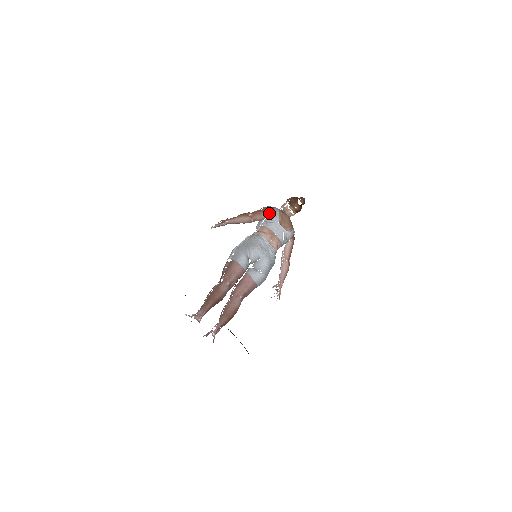
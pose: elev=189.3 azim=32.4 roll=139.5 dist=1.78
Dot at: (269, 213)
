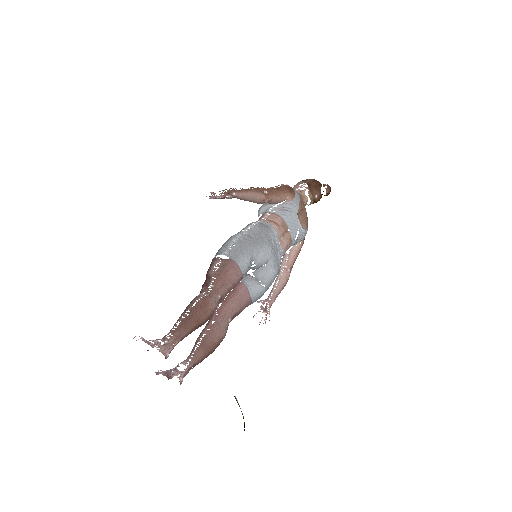
Dot at: (288, 196)
